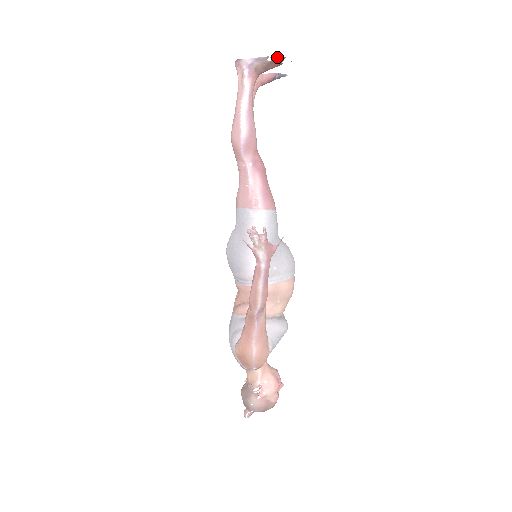
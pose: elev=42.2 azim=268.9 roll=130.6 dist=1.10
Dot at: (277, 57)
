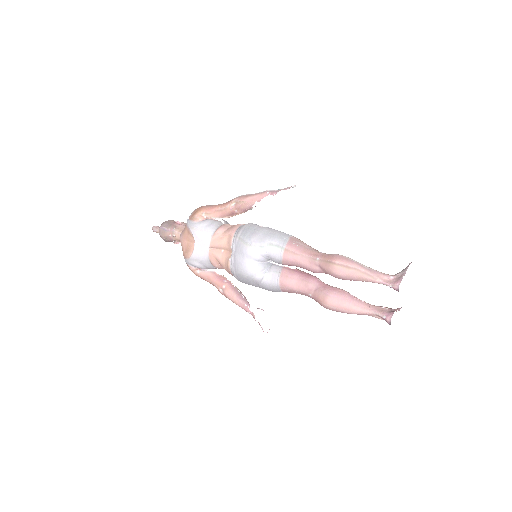
Dot at: occluded
